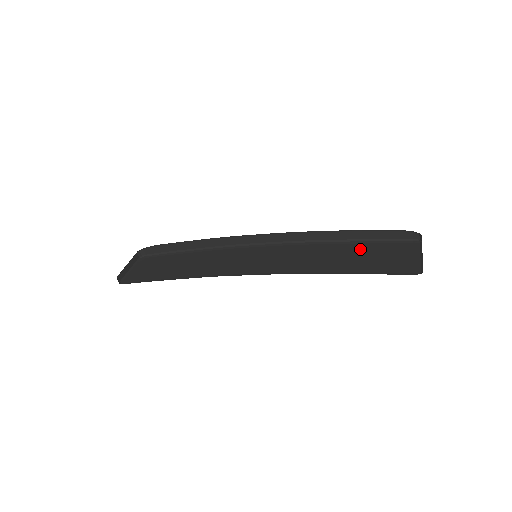
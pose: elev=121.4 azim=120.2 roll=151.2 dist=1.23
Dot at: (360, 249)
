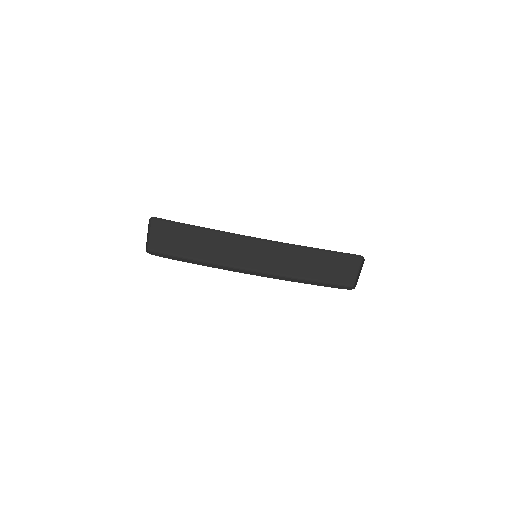
Dot at: (325, 258)
